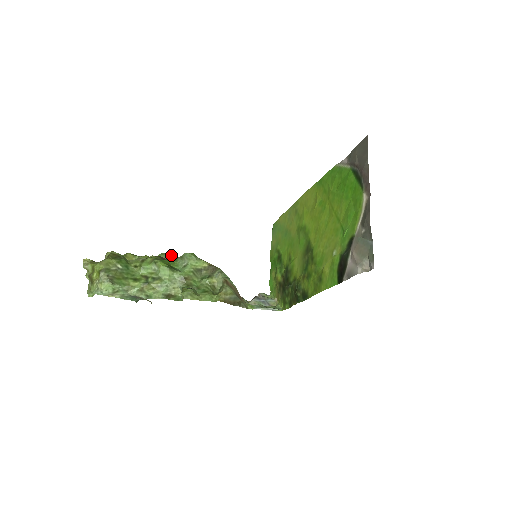
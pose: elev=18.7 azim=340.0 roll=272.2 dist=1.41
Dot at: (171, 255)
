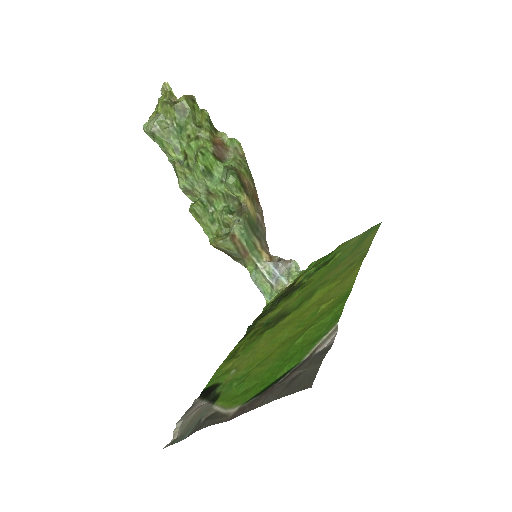
Dot at: (242, 149)
